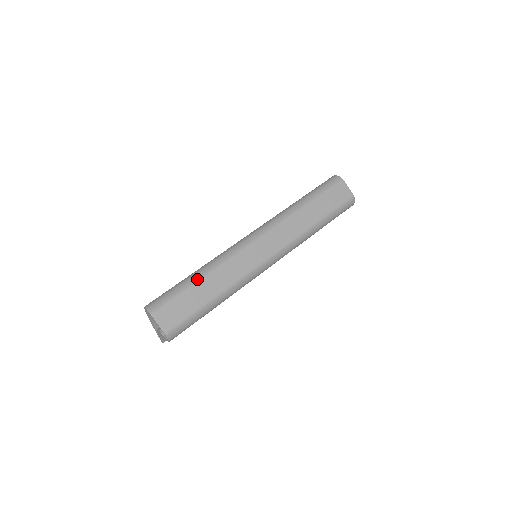
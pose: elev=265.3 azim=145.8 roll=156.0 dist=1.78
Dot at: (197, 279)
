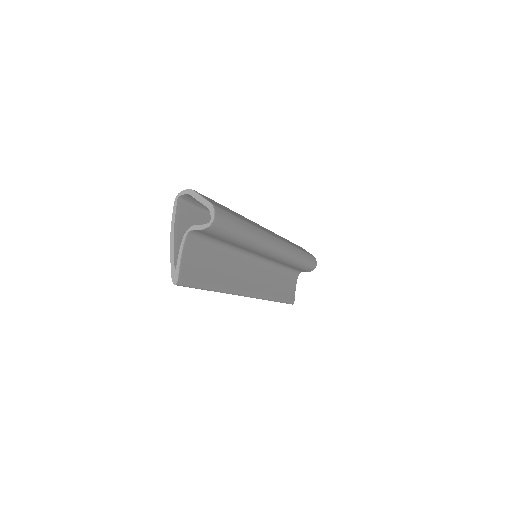
Dot at: occluded
